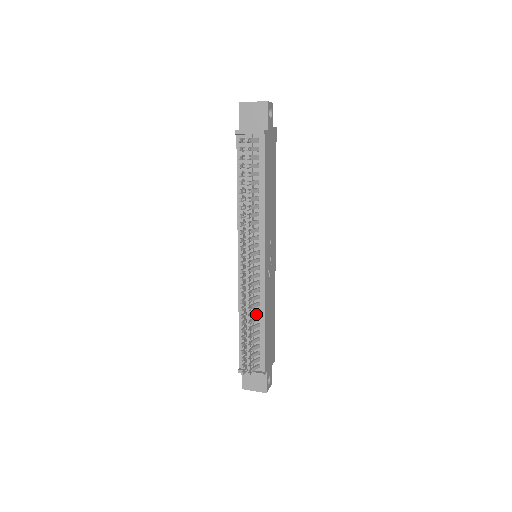
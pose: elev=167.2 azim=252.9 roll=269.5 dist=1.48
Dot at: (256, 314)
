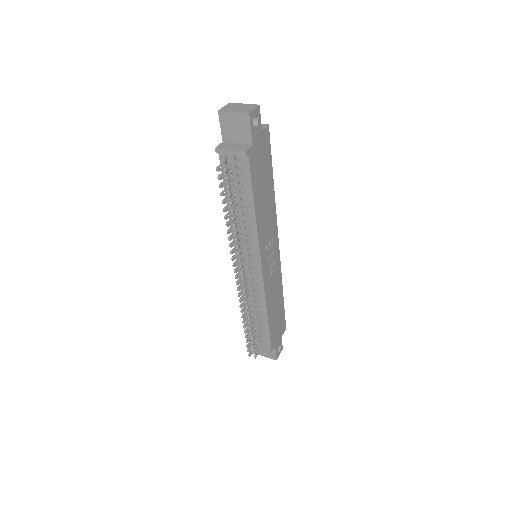
Dot at: (259, 308)
